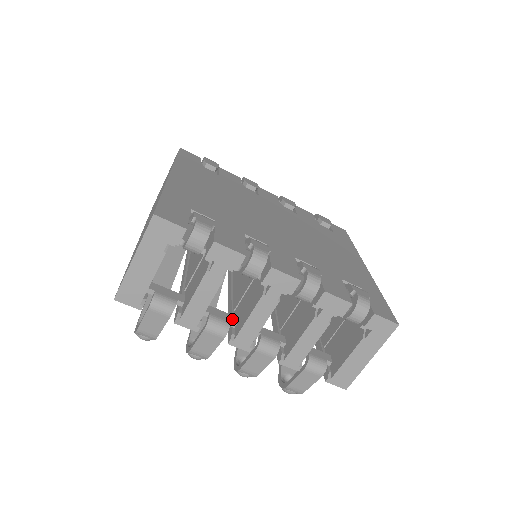
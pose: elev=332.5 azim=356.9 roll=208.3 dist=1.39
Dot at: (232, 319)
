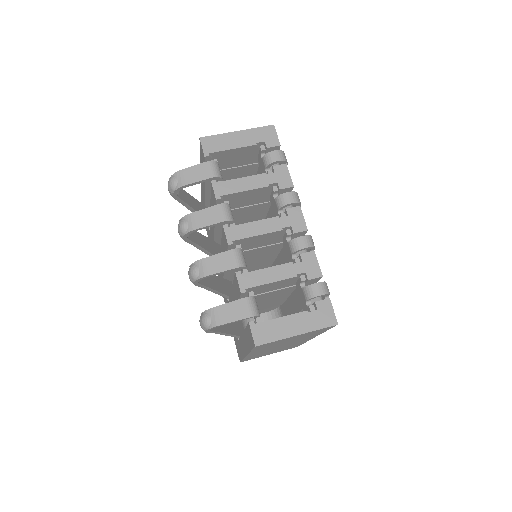
Dot at: occluded
